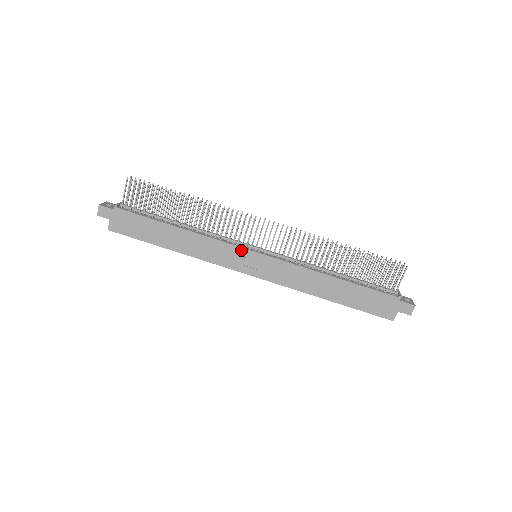
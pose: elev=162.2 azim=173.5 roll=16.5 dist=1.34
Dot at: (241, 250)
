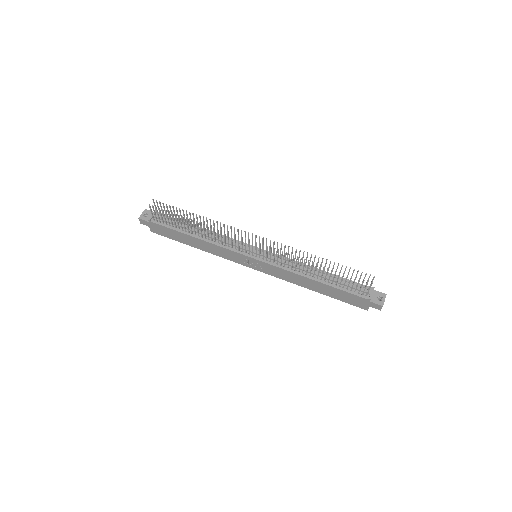
Dot at: (242, 255)
